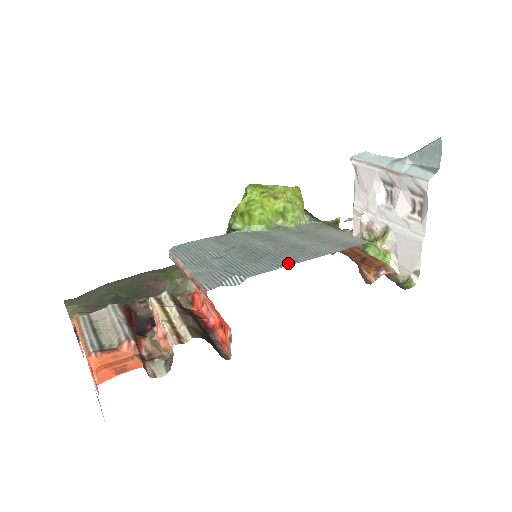
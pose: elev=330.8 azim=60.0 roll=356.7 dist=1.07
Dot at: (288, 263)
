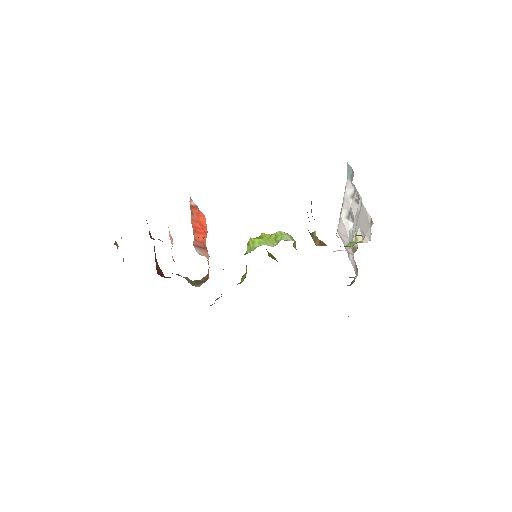
Dot at: occluded
